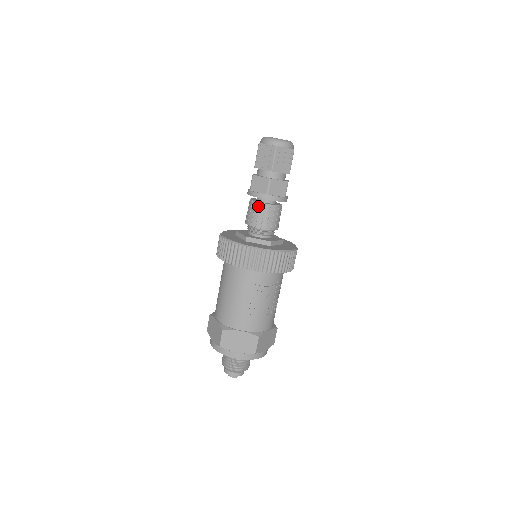
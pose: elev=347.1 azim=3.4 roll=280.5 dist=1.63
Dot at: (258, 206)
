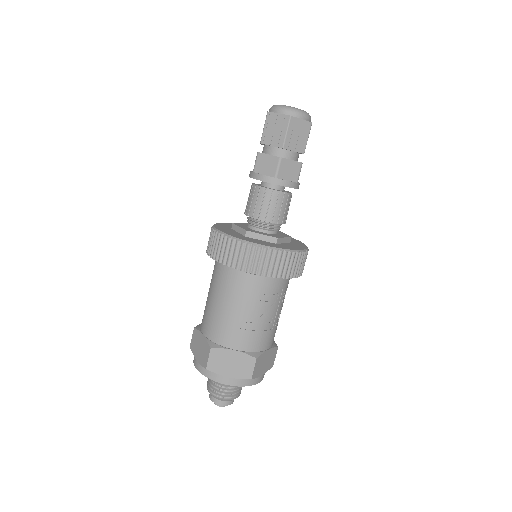
Dot at: (263, 192)
